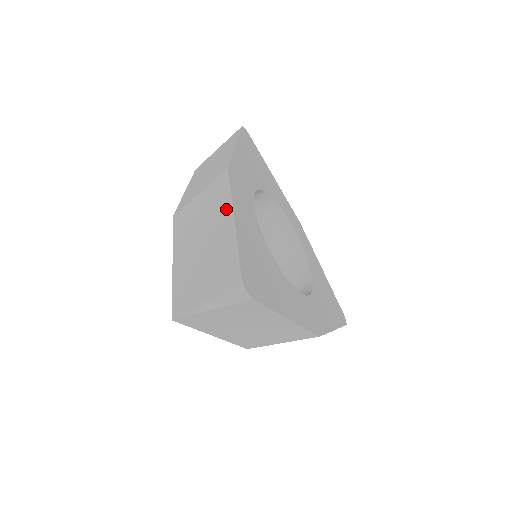
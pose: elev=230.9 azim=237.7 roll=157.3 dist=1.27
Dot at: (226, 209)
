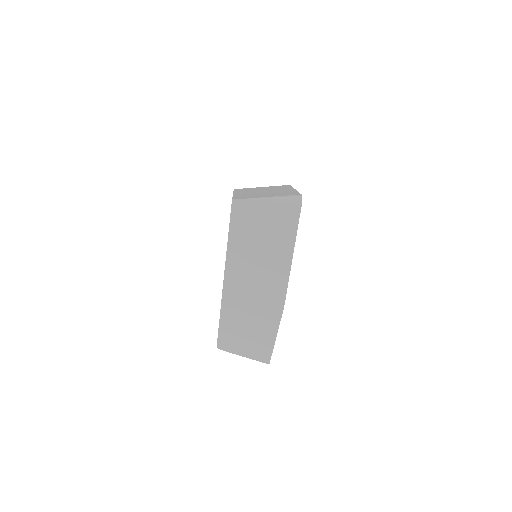
Dot at: (288, 188)
